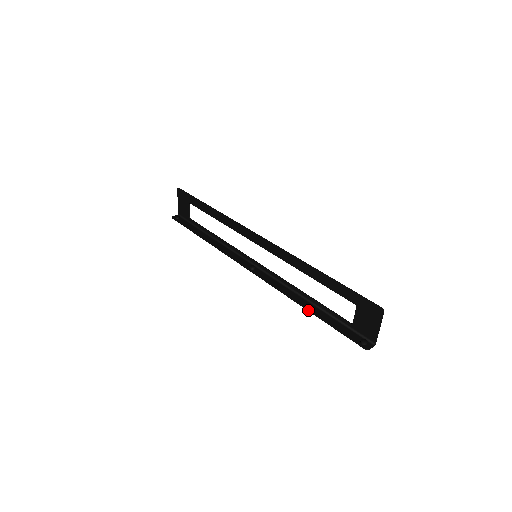
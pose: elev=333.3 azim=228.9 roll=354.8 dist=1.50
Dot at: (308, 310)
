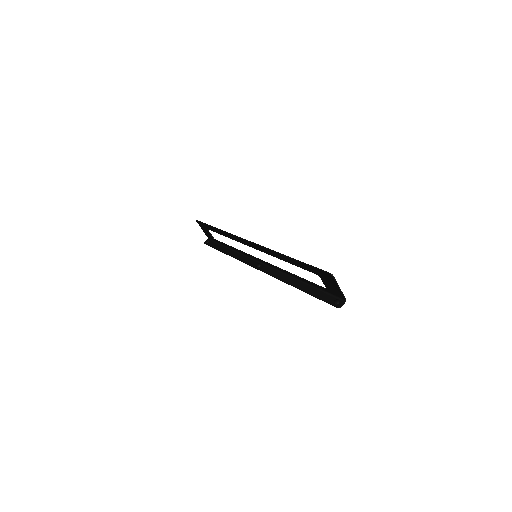
Dot at: (297, 288)
